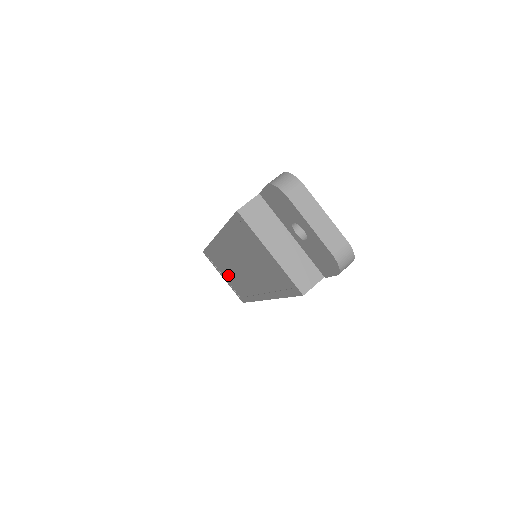
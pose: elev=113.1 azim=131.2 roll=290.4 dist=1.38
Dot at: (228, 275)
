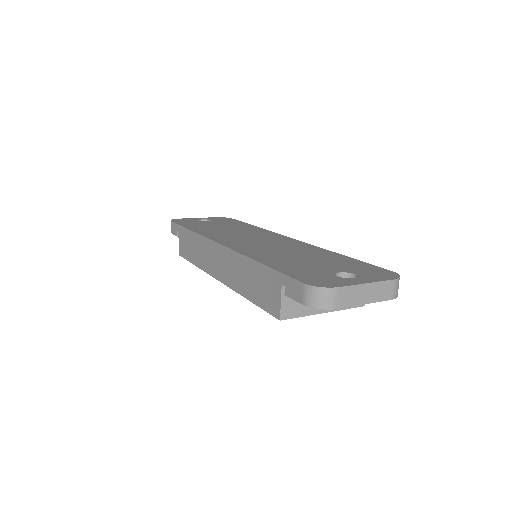
Dot at: occluded
